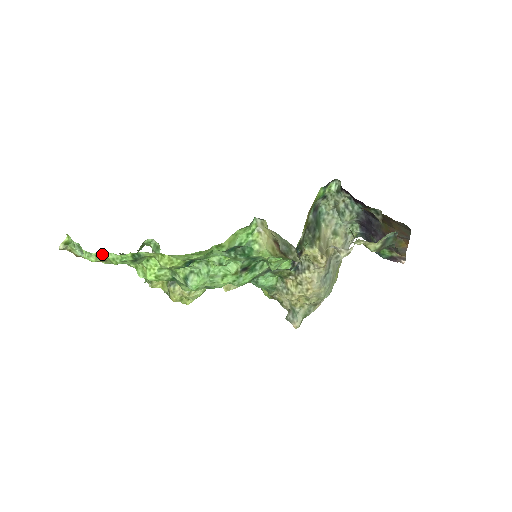
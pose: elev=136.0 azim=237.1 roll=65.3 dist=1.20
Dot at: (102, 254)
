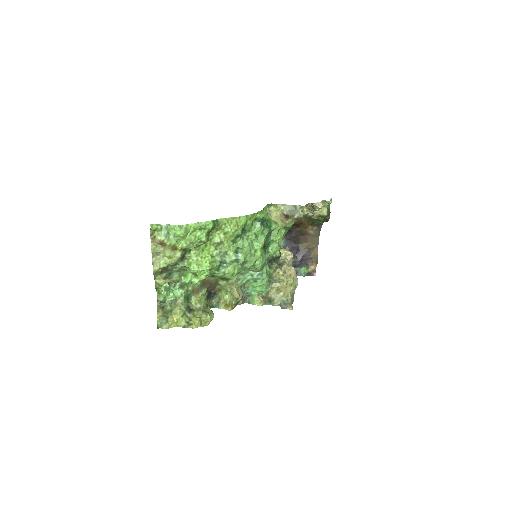
Dot at: (190, 226)
